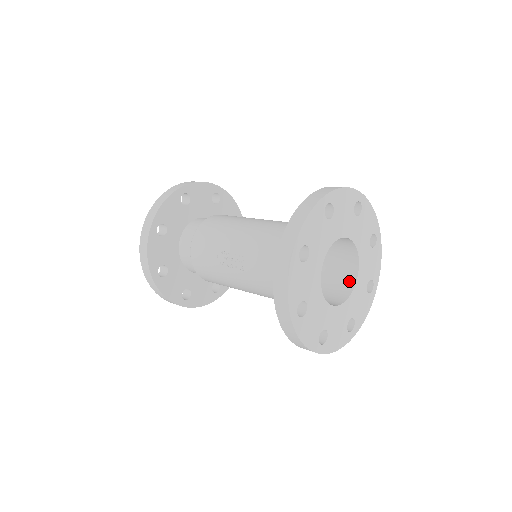
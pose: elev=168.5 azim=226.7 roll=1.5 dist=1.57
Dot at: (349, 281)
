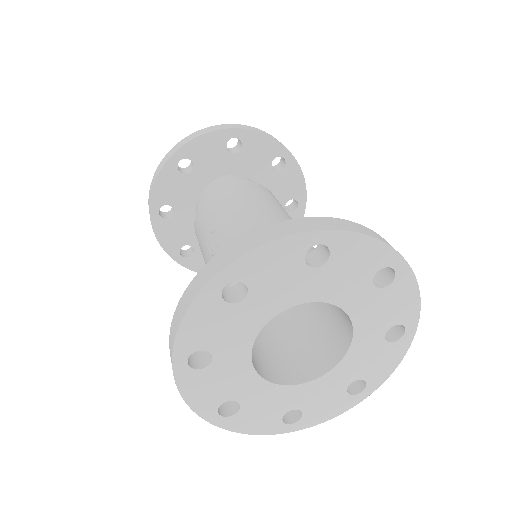
Dot at: (324, 363)
